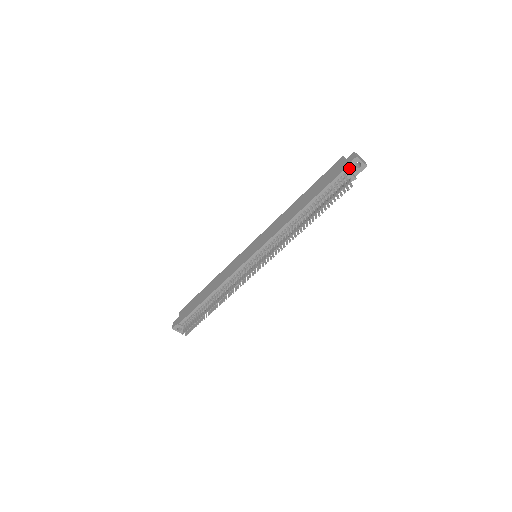
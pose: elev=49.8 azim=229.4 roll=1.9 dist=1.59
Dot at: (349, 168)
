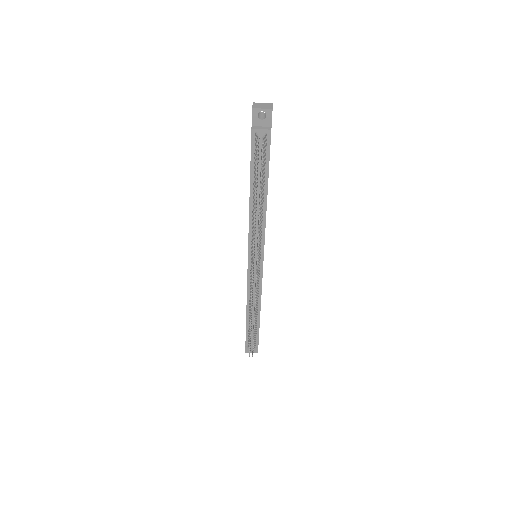
Dot at: (256, 124)
